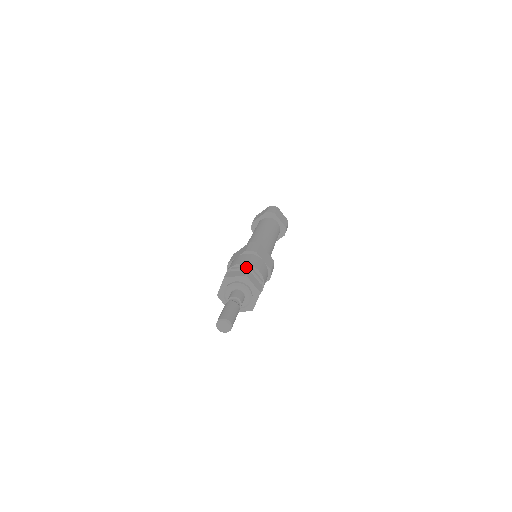
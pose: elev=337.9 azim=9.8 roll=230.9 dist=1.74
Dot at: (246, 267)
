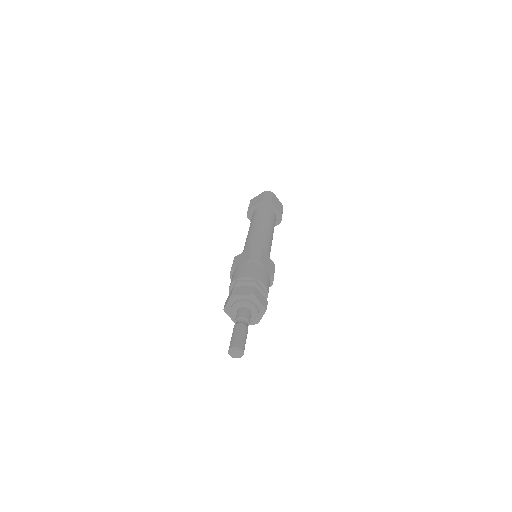
Dot at: (251, 281)
